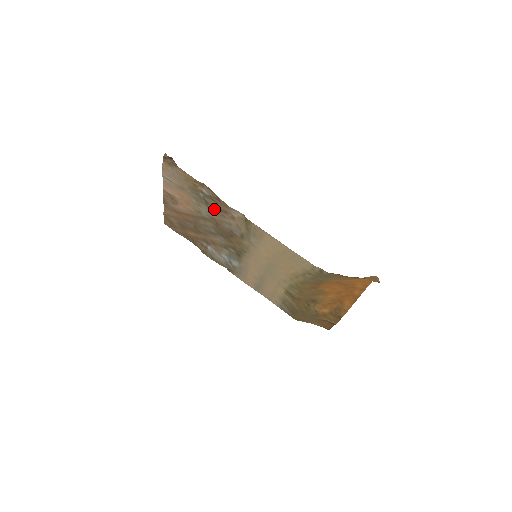
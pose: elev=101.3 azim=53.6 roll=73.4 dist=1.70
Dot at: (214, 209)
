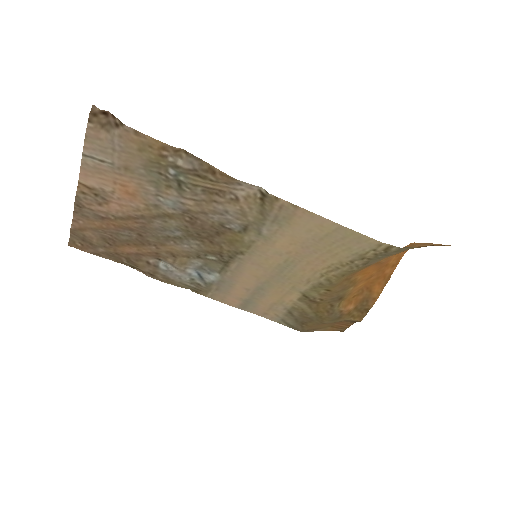
Dot at: (195, 193)
